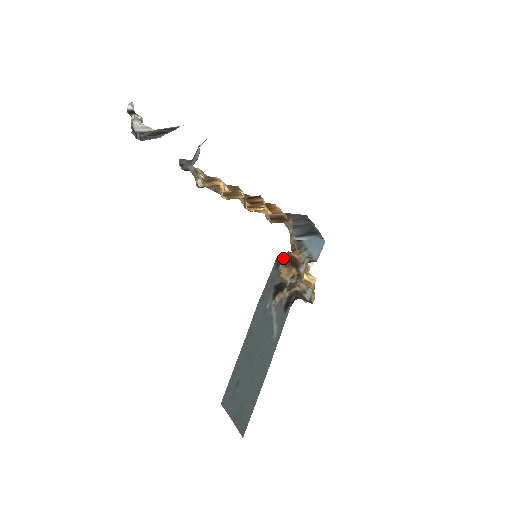
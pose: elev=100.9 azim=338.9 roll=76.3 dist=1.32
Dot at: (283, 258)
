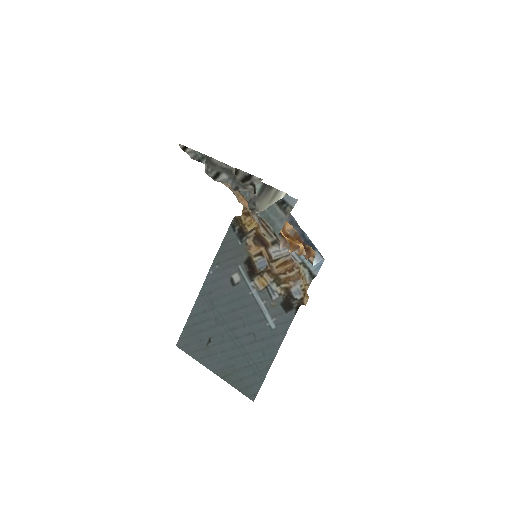
Dot at: (251, 234)
